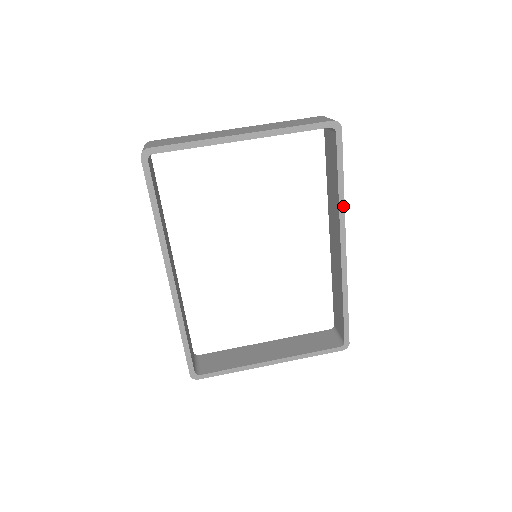
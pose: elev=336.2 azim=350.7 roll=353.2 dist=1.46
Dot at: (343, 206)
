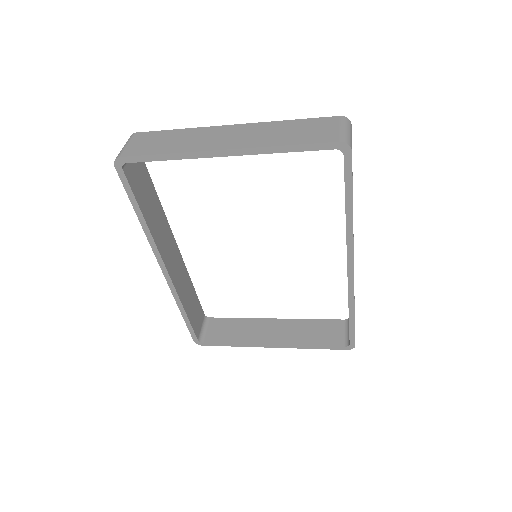
Dot at: (351, 231)
